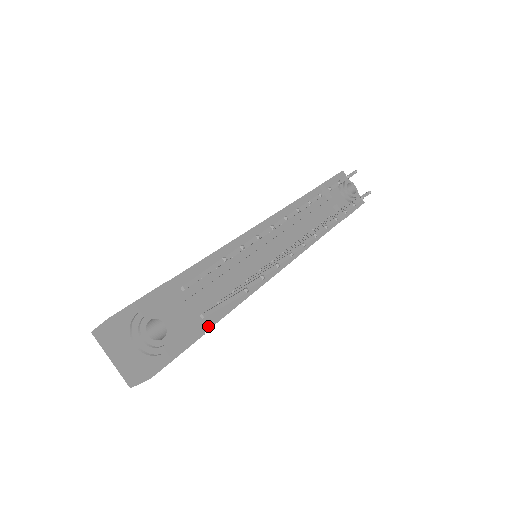
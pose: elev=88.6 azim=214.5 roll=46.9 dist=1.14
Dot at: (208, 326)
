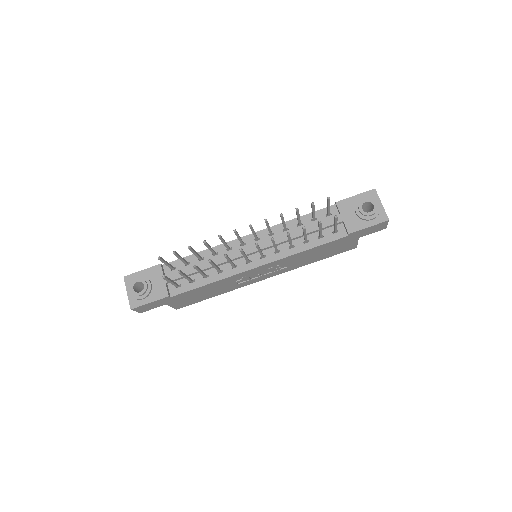
Dot at: (178, 293)
